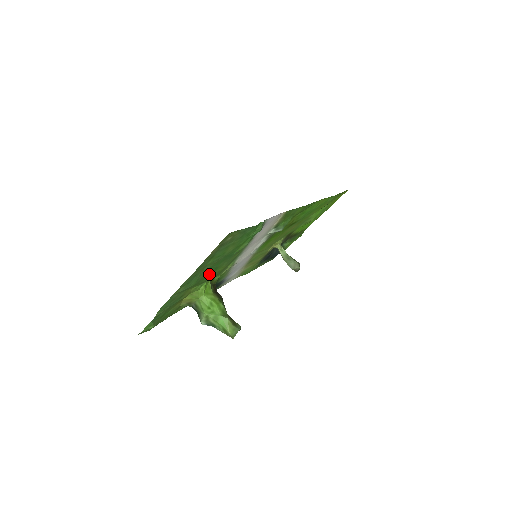
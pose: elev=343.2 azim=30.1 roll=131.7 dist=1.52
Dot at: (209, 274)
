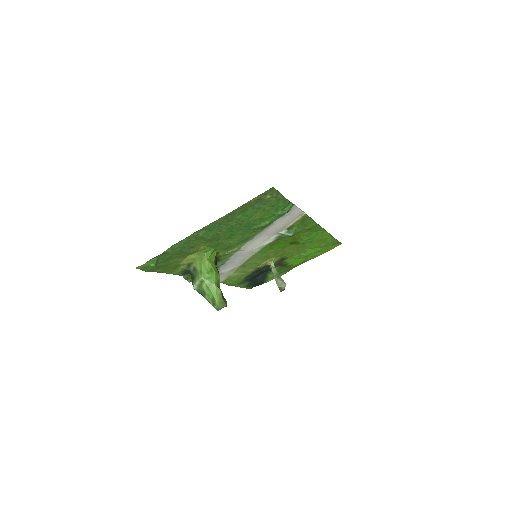
Dot at: (223, 239)
